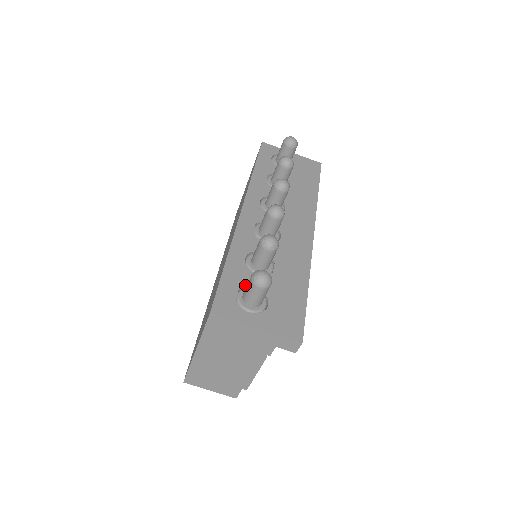
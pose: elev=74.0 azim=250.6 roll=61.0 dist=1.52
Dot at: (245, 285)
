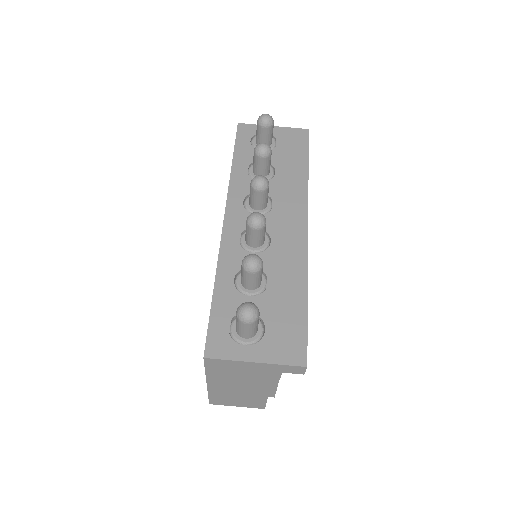
Dot at: occluded
